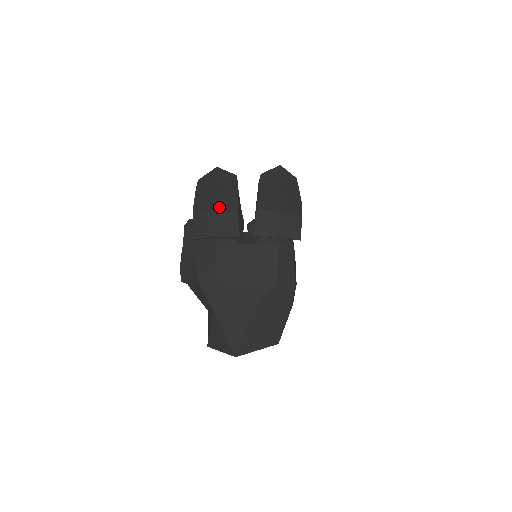
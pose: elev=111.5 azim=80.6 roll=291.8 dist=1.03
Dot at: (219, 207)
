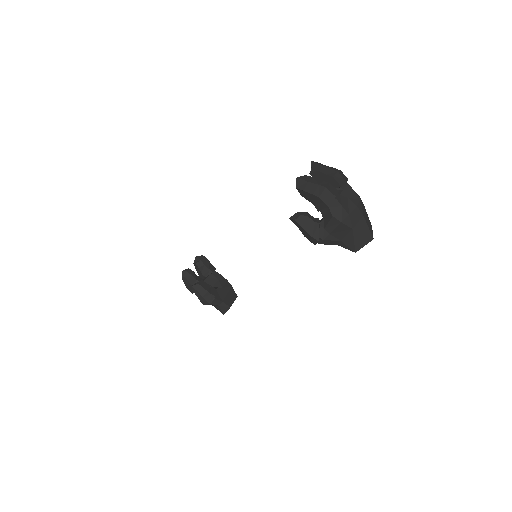
Dot at: (324, 186)
